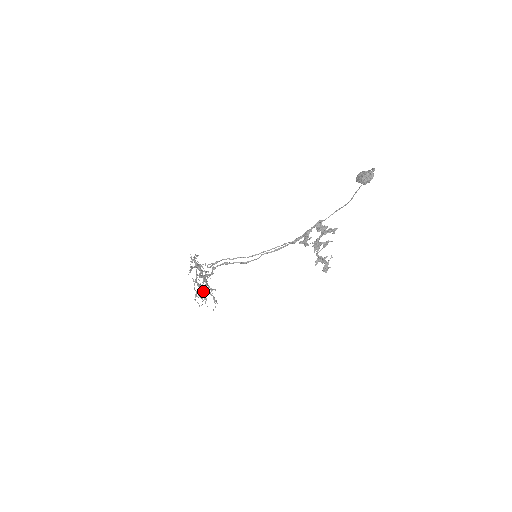
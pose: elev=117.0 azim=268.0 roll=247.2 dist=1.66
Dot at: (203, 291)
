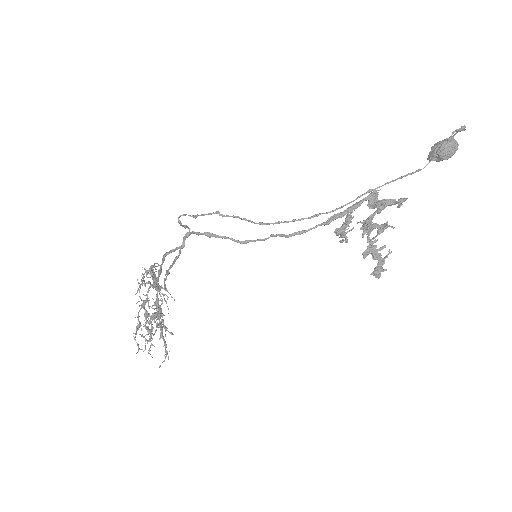
Dot at: (151, 329)
